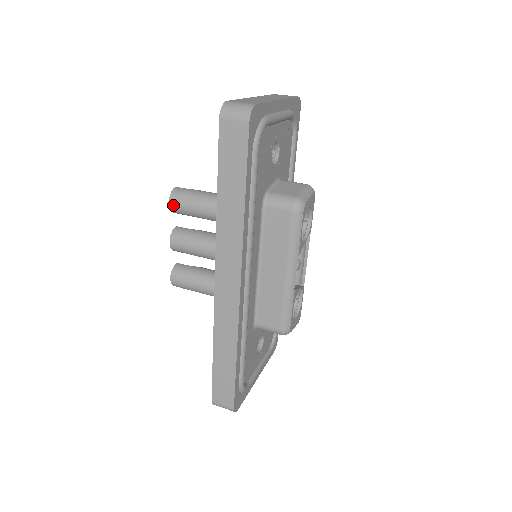
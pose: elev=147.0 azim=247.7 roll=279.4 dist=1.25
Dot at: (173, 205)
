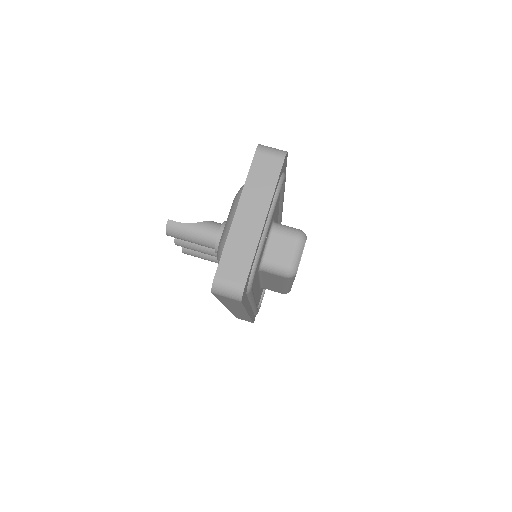
Dot at: occluded
